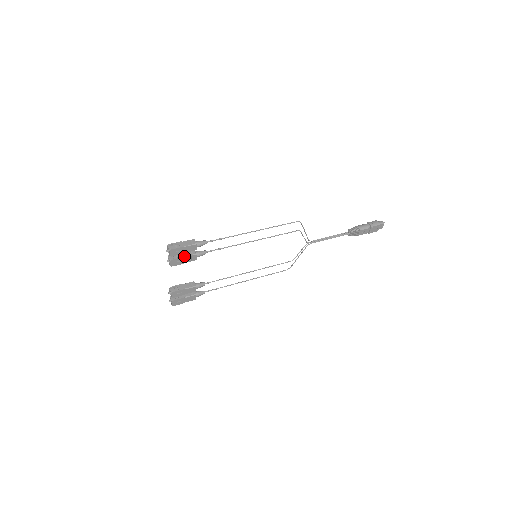
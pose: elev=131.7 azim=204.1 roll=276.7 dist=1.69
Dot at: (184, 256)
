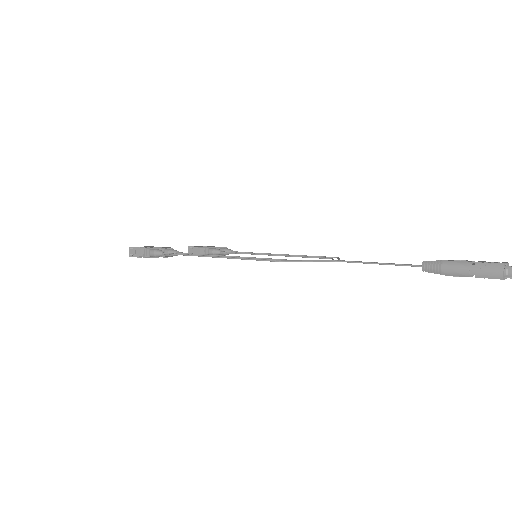
Dot at: occluded
